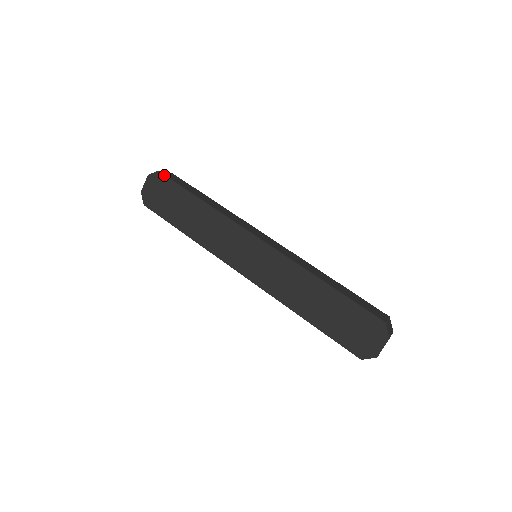
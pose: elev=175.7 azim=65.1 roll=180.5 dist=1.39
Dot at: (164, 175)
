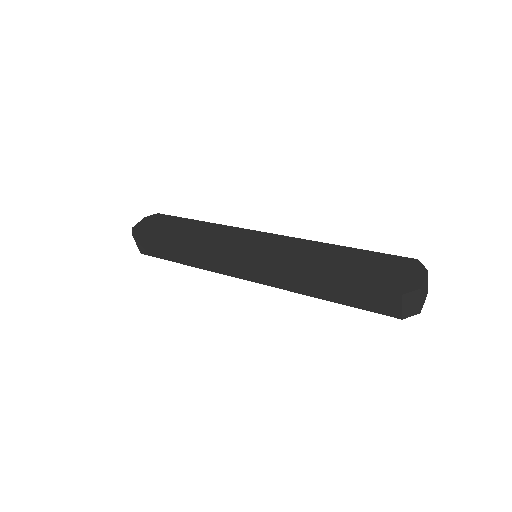
Dot at: (163, 214)
